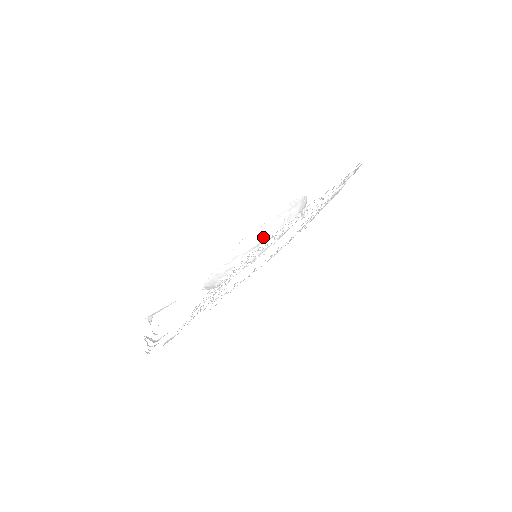
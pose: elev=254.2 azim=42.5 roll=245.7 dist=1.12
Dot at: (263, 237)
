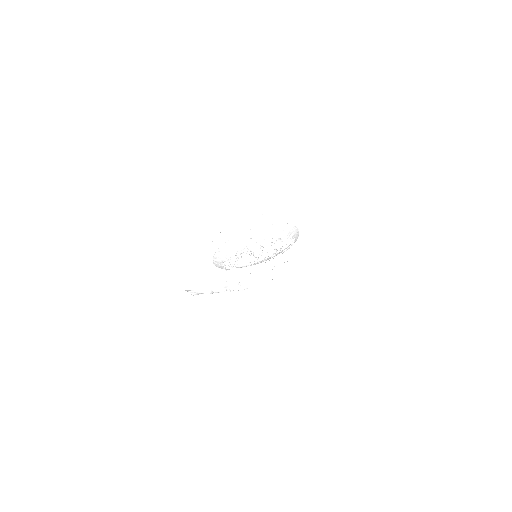
Dot at: (219, 261)
